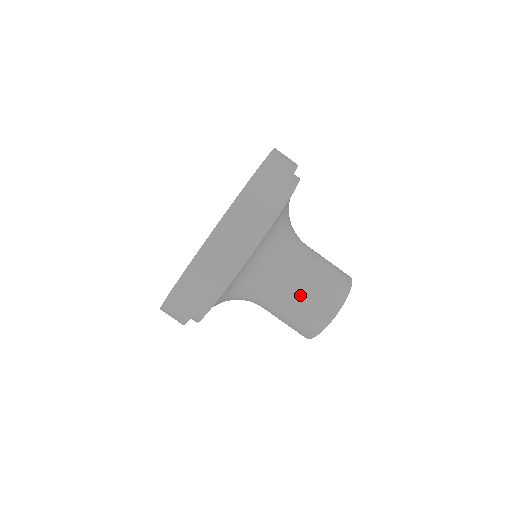
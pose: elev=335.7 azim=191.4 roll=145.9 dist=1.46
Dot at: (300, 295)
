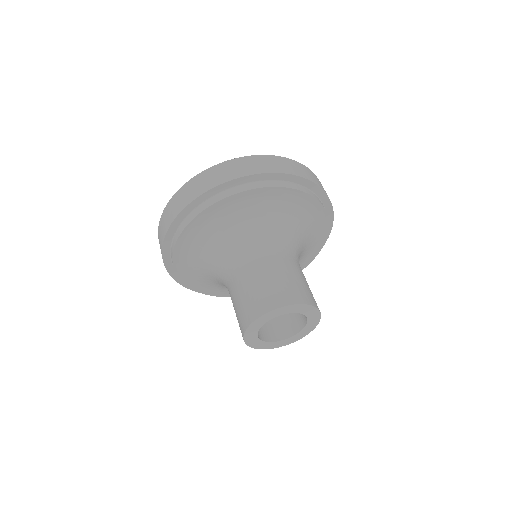
Dot at: (242, 287)
